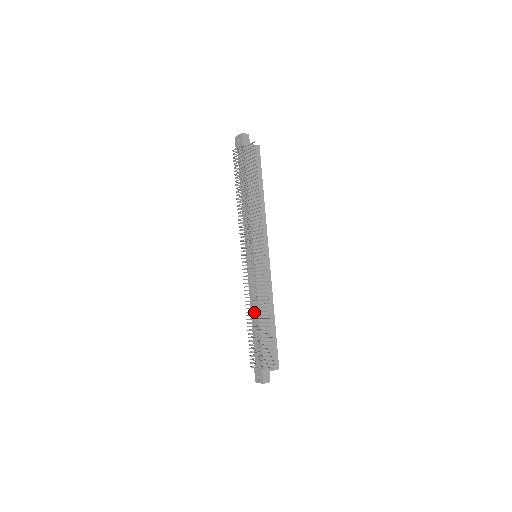
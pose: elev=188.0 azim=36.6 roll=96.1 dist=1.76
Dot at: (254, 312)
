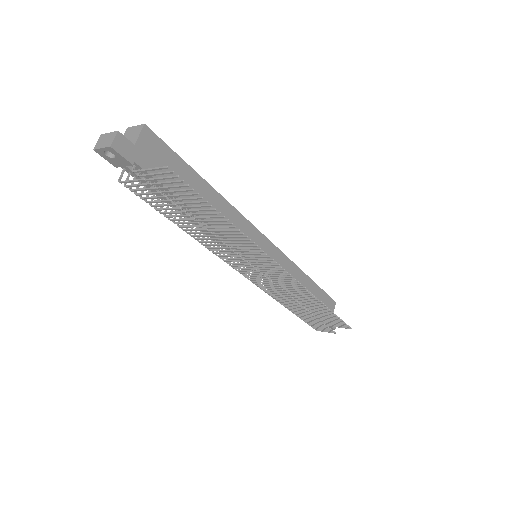
Dot at: (301, 310)
